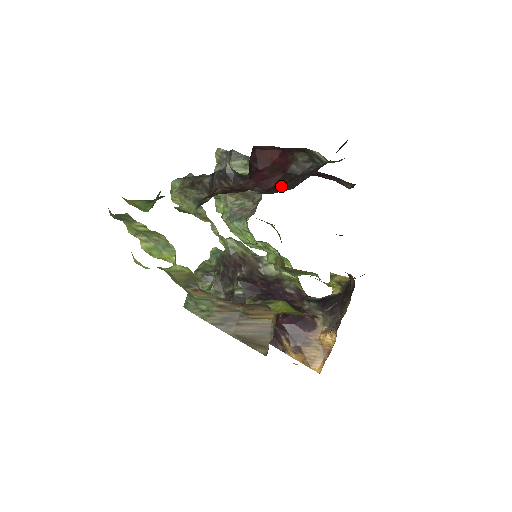
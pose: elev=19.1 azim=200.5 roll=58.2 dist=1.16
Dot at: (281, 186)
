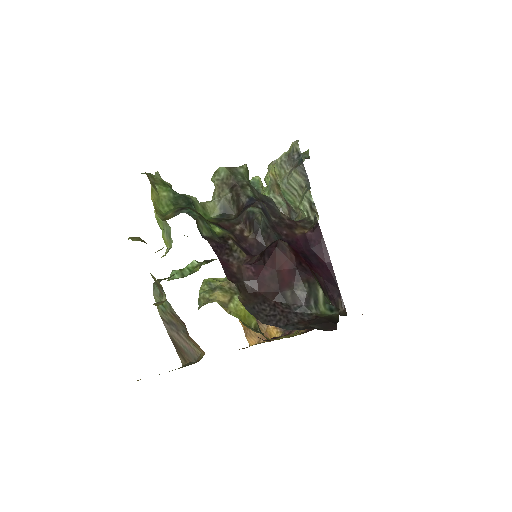
Dot at: (262, 306)
